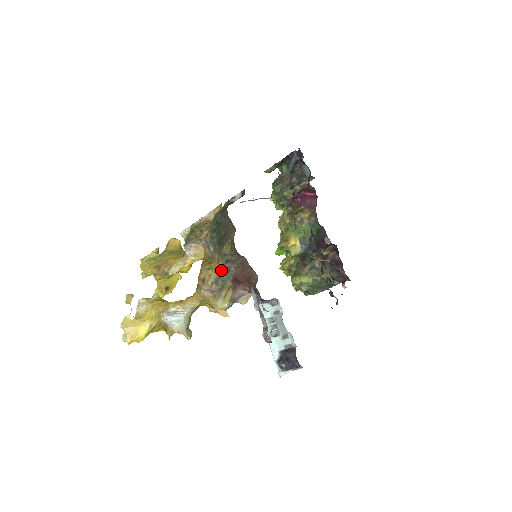
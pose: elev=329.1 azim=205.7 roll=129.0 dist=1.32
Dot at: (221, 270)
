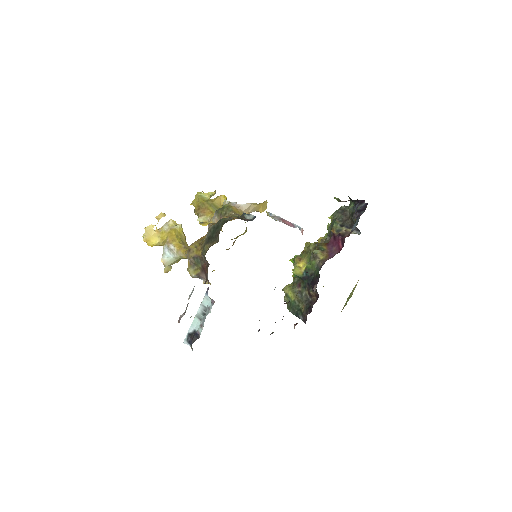
Dot at: (199, 255)
